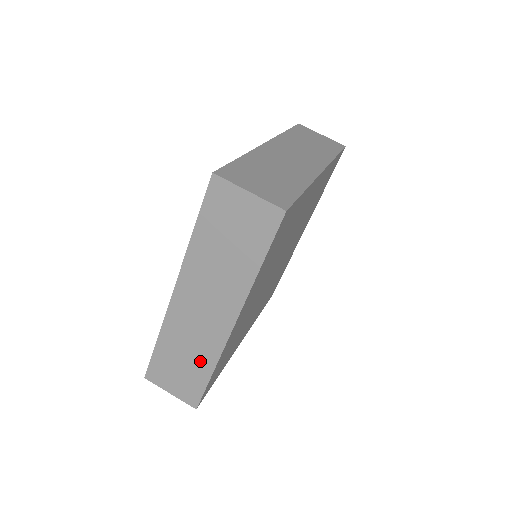
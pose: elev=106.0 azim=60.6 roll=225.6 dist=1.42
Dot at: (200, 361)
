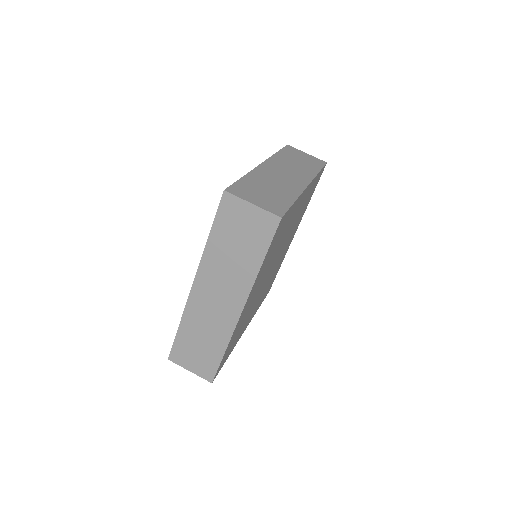
Dot at: (215, 341)
